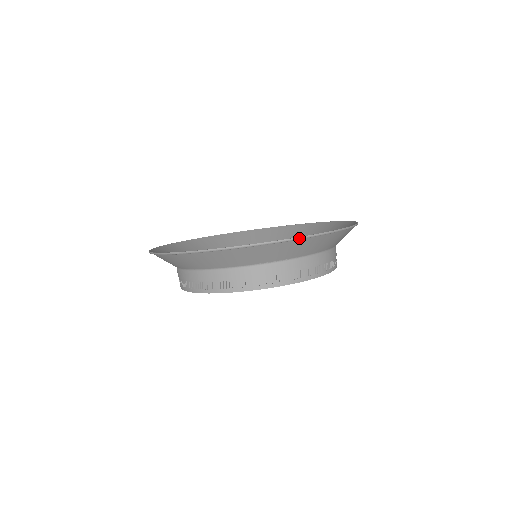
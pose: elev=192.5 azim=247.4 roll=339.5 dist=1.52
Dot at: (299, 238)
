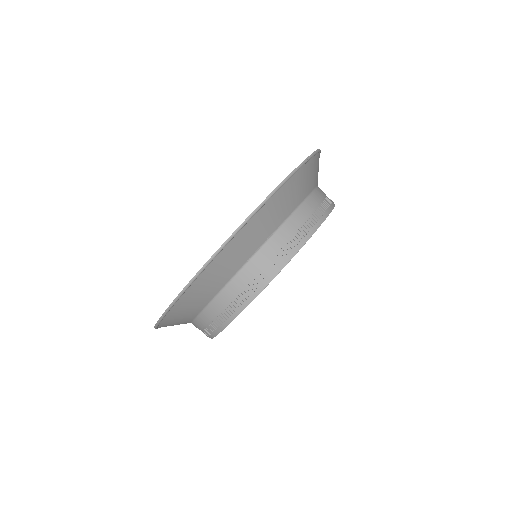
Dot at: (261, 205)
